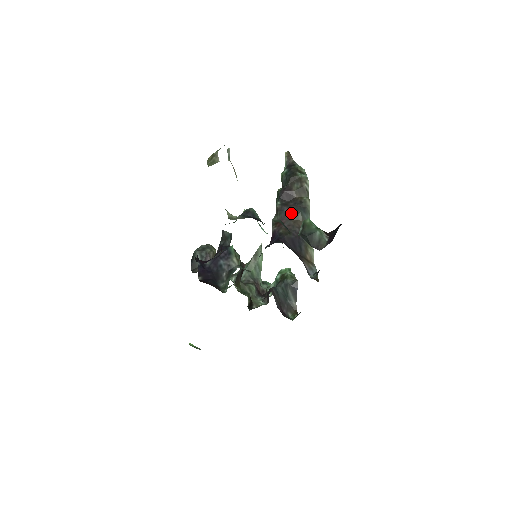
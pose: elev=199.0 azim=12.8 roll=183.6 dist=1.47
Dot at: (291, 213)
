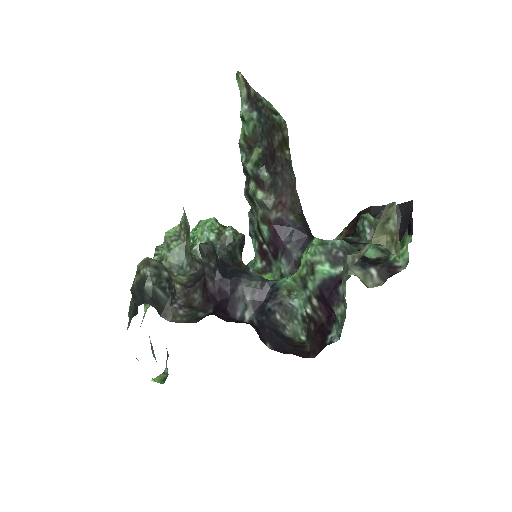
Dot at: (287, 184)
